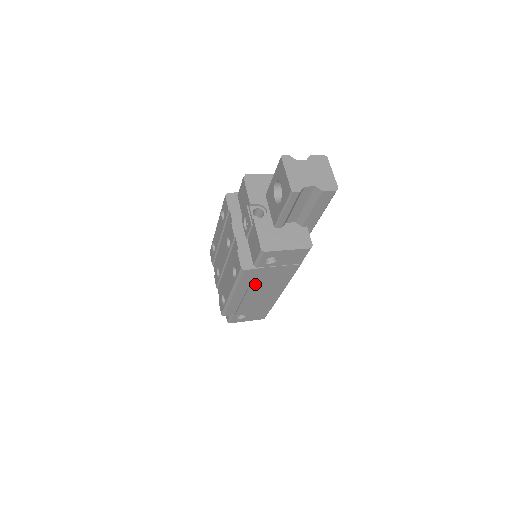
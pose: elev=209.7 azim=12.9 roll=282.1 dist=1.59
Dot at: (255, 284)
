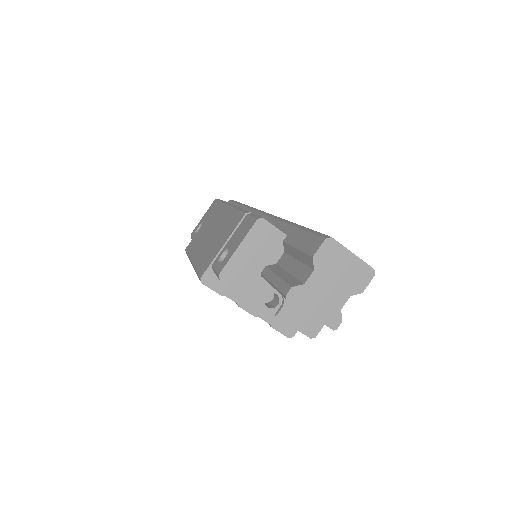
Dot at: occluded
